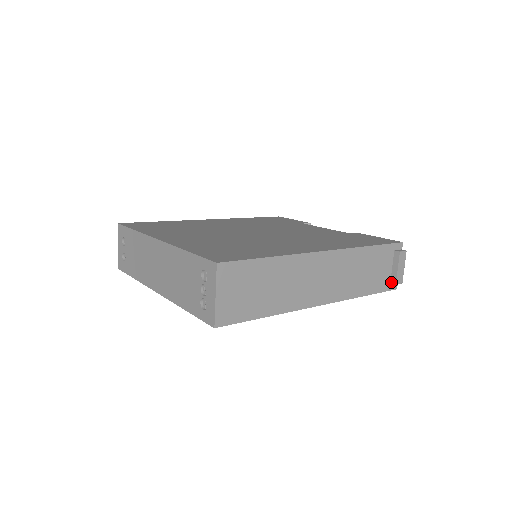
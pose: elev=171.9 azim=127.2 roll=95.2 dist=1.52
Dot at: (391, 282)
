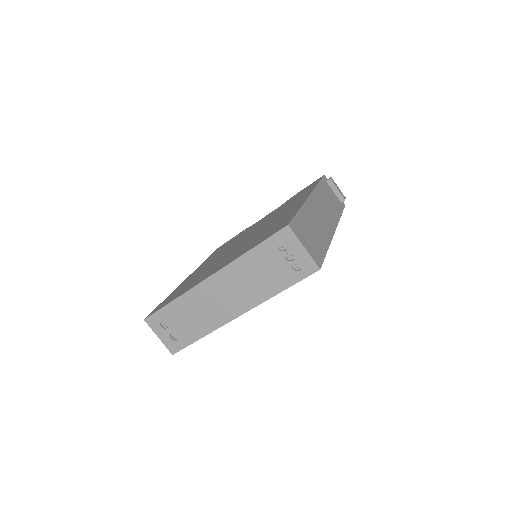
Dot at: (341, 201)
